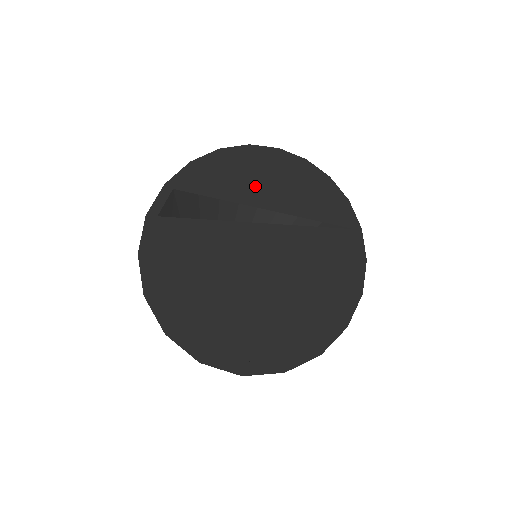
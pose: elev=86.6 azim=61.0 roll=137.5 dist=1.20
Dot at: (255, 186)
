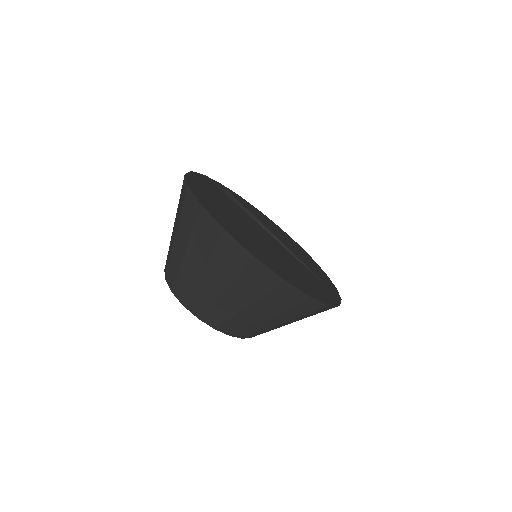
Dot at: (276, 232)
